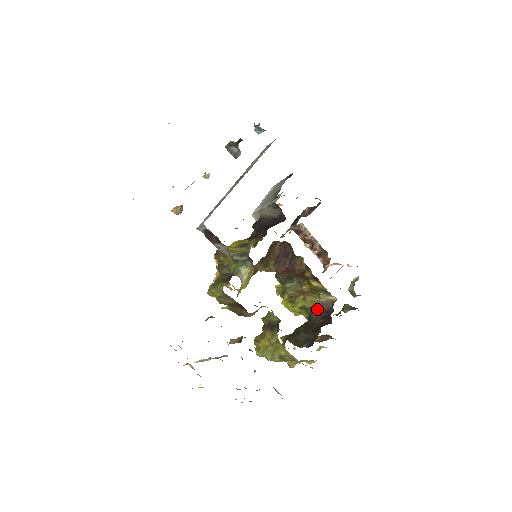
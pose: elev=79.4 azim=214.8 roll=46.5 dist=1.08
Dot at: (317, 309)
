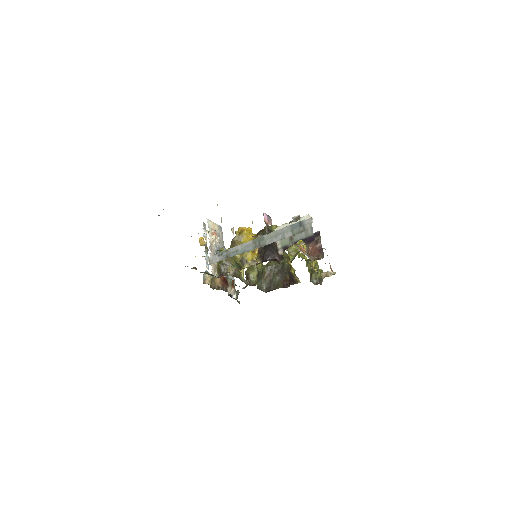
Dot at: (291, 272)
